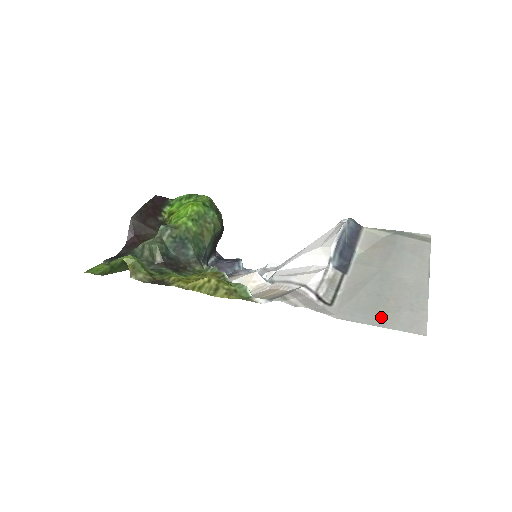
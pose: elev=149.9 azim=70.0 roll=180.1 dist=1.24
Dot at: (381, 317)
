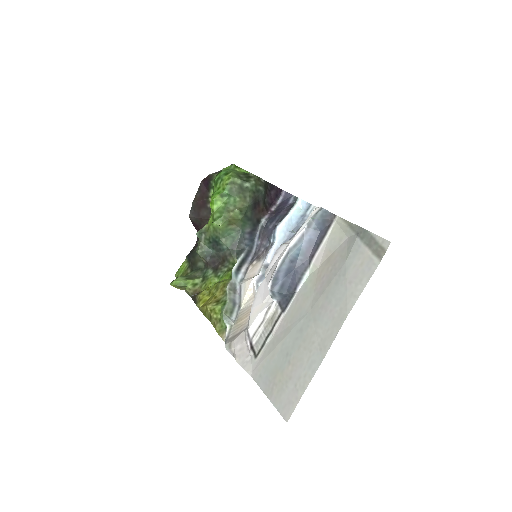
Dot at: (273, 386)
